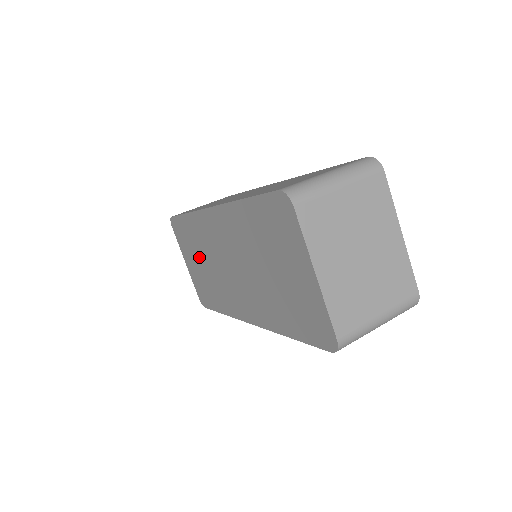
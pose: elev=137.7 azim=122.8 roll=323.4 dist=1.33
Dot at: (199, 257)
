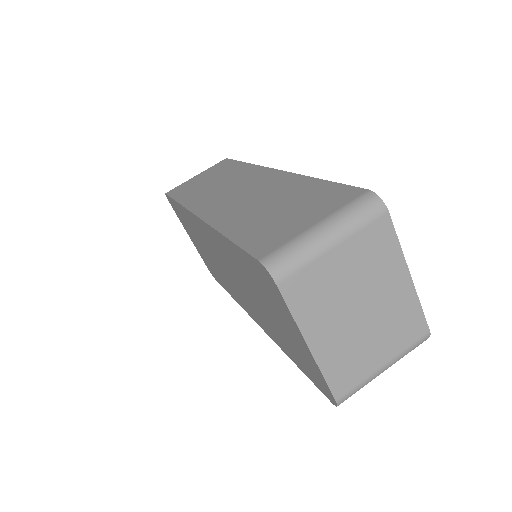
Dot at: (199, 243)
